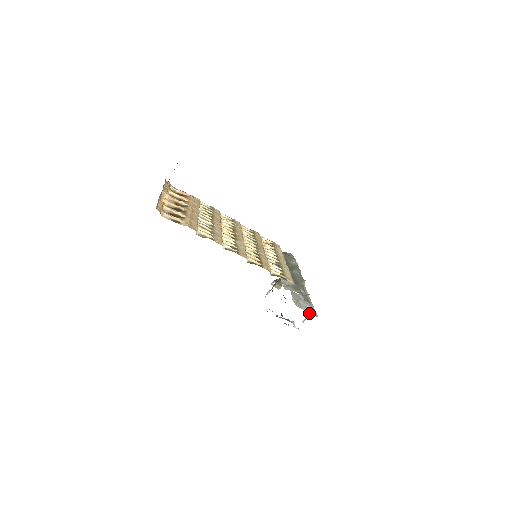
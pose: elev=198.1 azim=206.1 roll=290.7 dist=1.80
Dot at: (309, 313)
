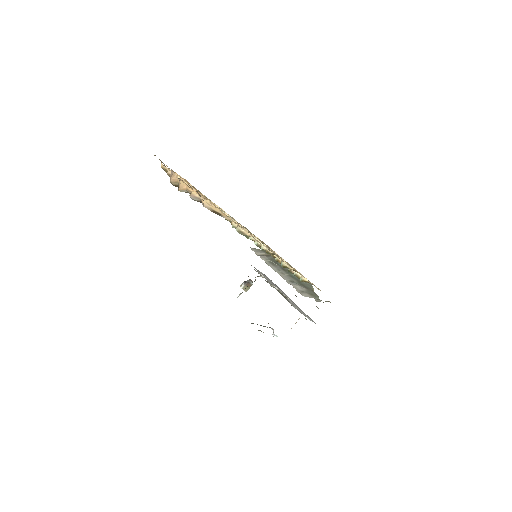
Dot at: (298, 319)
